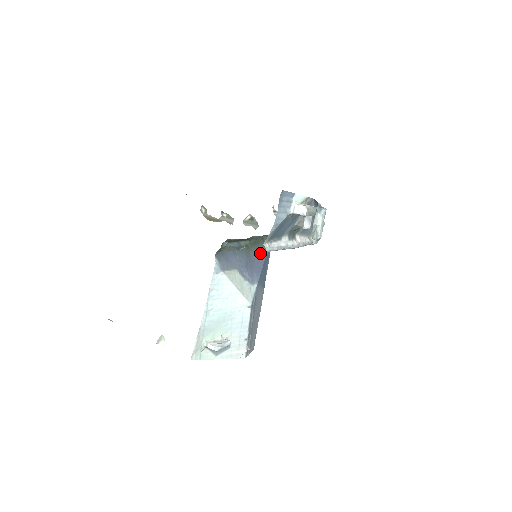
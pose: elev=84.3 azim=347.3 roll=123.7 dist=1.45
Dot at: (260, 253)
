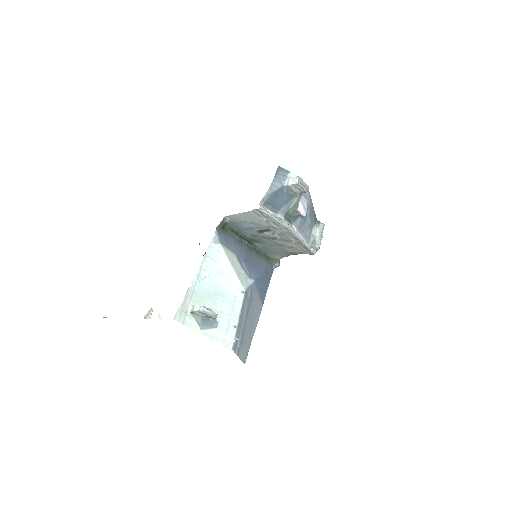
Dot at: (261, 262)
